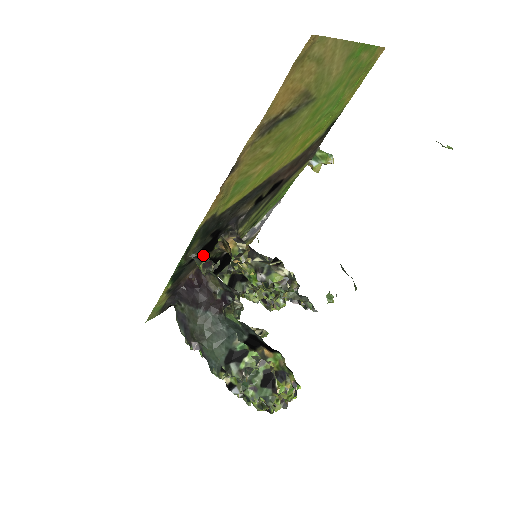
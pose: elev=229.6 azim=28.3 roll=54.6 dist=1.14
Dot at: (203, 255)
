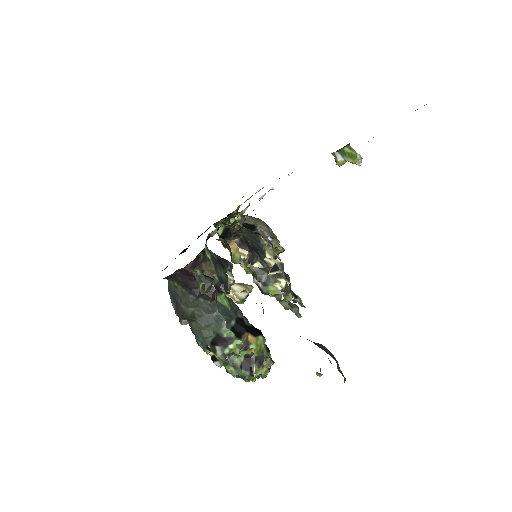
Dot at: occluded
